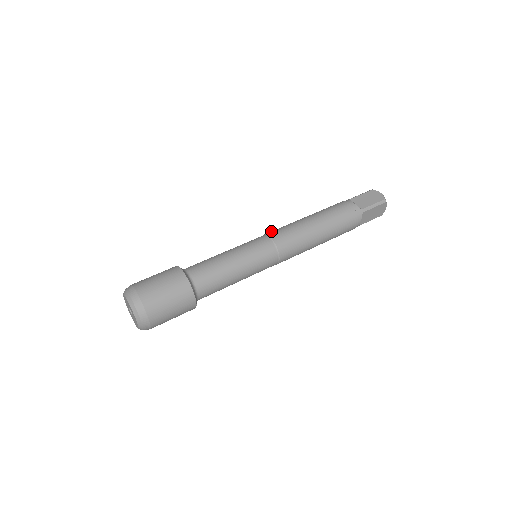
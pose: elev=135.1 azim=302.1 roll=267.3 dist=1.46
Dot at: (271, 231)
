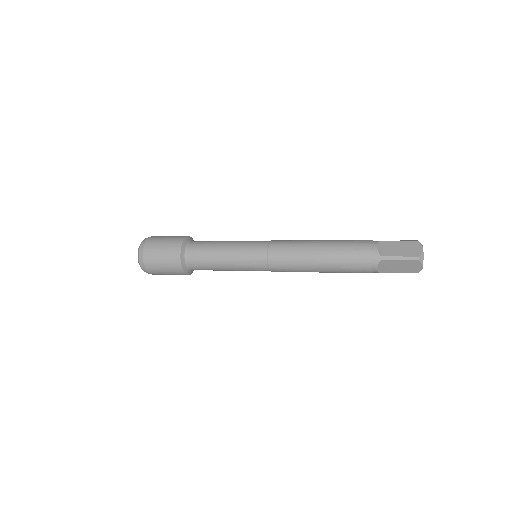
Dot at: occluded
